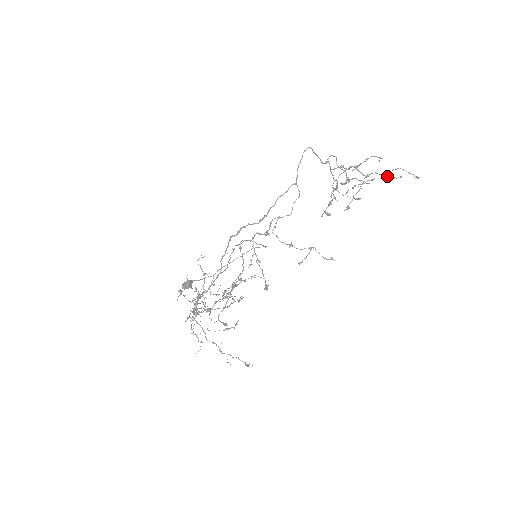
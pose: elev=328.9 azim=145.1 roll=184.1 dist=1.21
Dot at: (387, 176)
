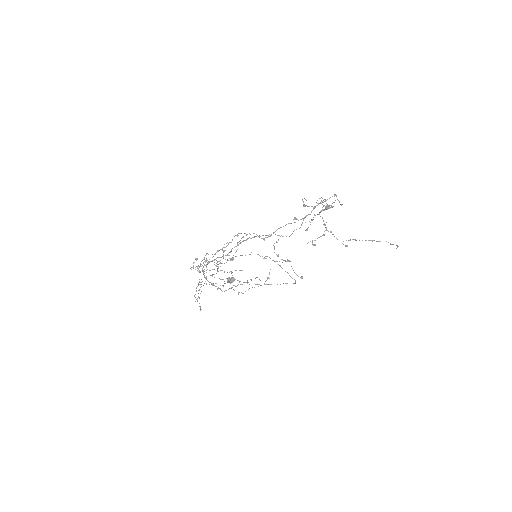
Dot at: (332, 206)
